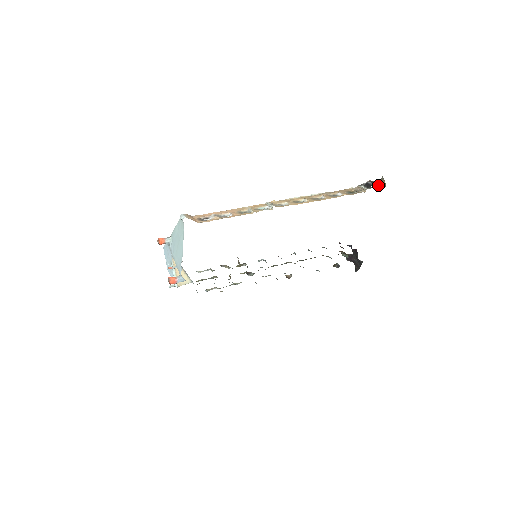
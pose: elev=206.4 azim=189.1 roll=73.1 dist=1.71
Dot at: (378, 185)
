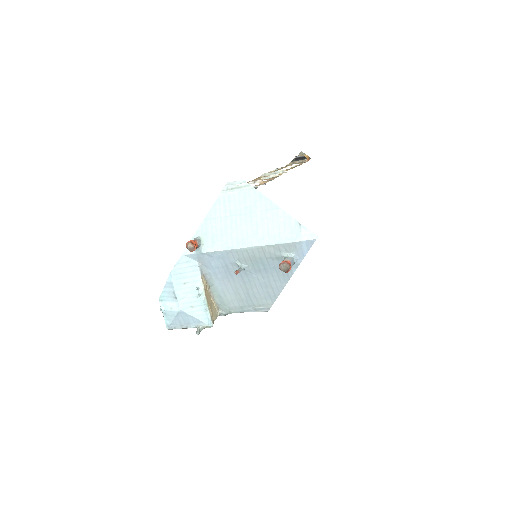
Dot at: occluded
